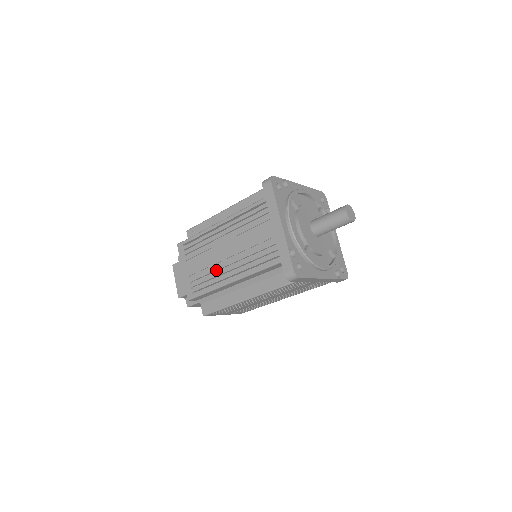
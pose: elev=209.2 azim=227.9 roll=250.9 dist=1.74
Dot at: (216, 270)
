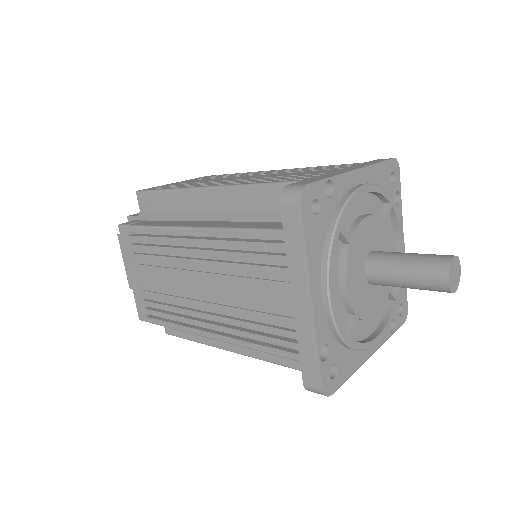
Dot at: (183, 304)
